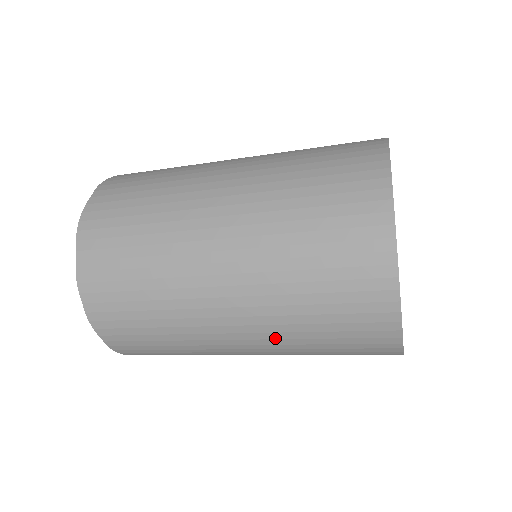
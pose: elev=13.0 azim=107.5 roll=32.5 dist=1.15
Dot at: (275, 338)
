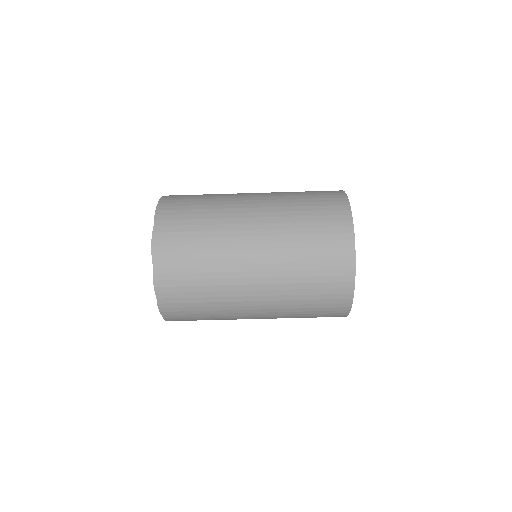
Dot at: (278, 222)
